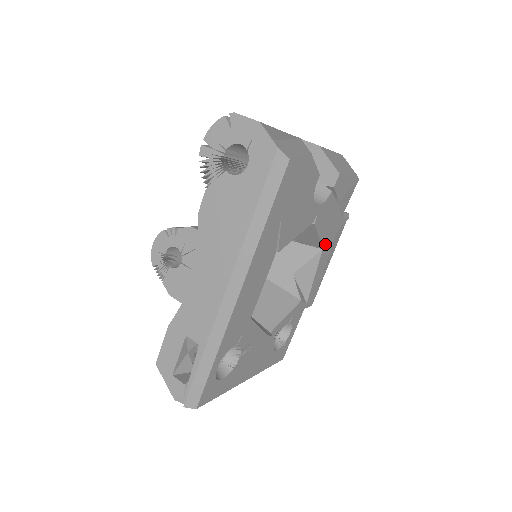
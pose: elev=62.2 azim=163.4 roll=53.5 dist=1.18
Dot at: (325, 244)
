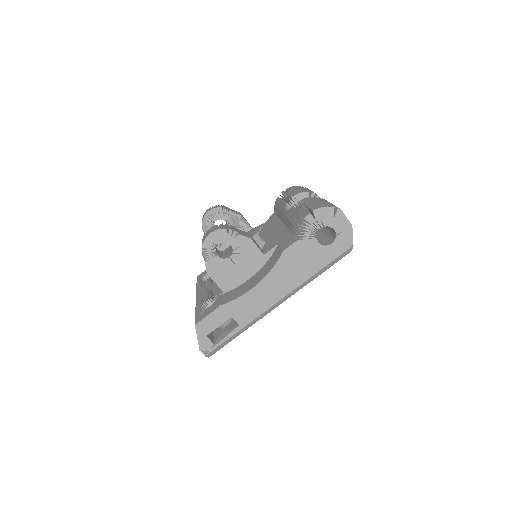
Dot at: occluded
